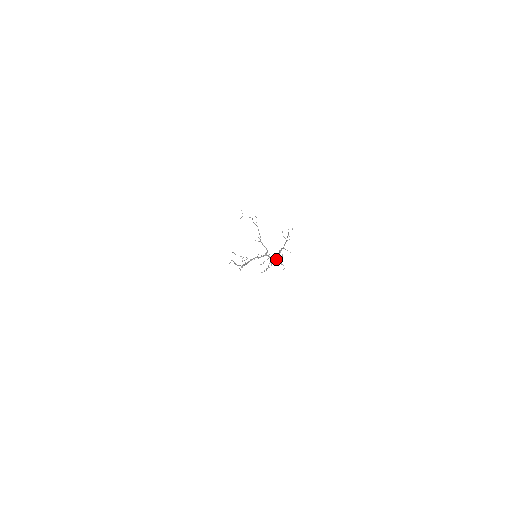
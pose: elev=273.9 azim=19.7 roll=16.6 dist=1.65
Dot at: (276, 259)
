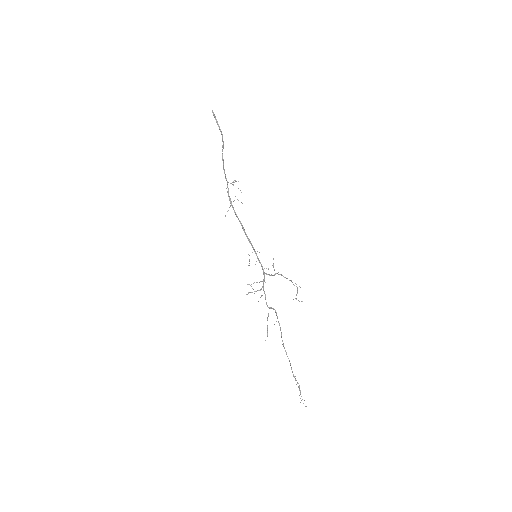
Dot at: occluded
